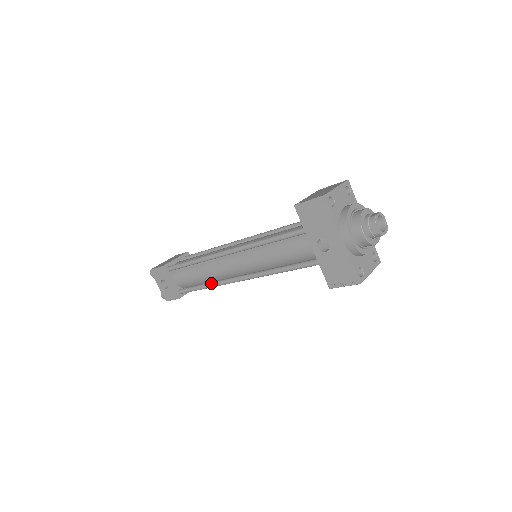
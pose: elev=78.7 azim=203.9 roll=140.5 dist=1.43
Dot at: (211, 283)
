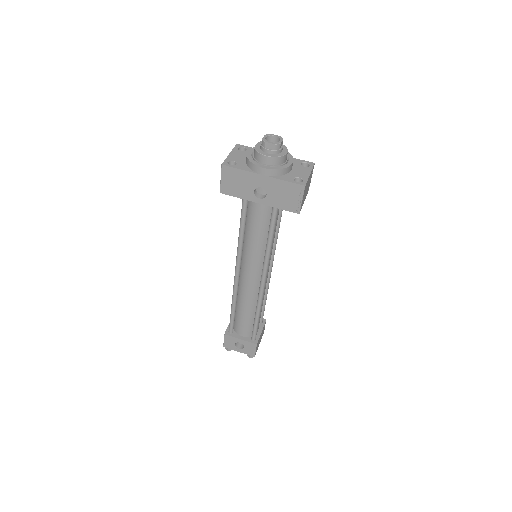
Dot at: (256, 307)
